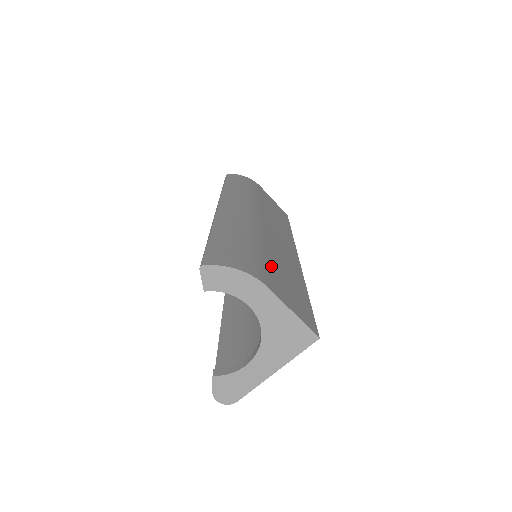
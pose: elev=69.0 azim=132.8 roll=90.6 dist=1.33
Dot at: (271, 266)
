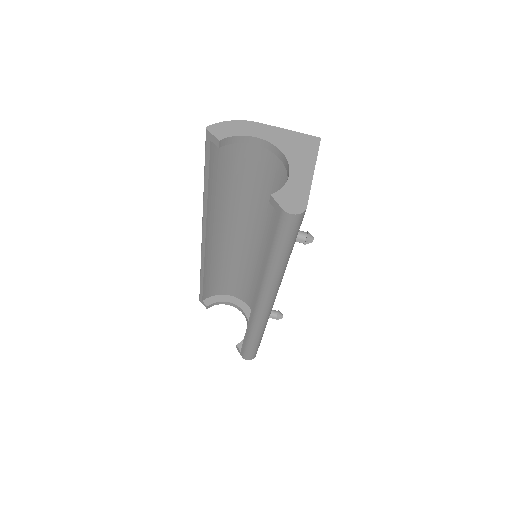
Dot at: occluded
